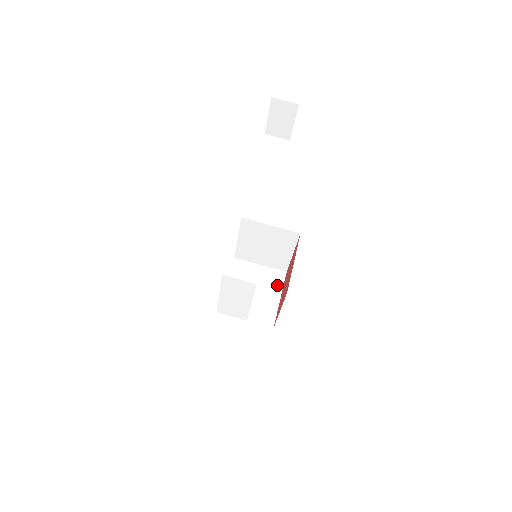
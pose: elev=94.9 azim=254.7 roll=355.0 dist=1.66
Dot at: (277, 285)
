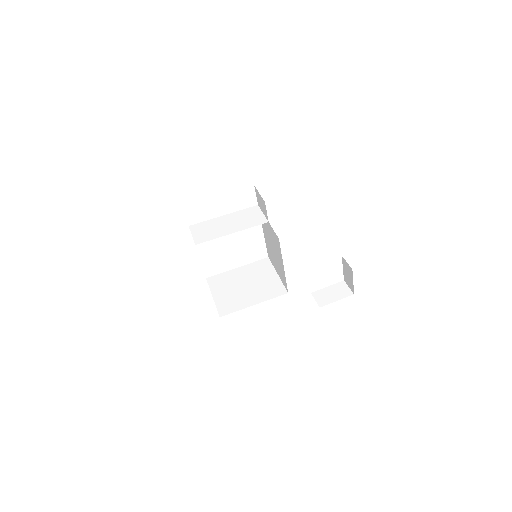
Dot at: occluded
